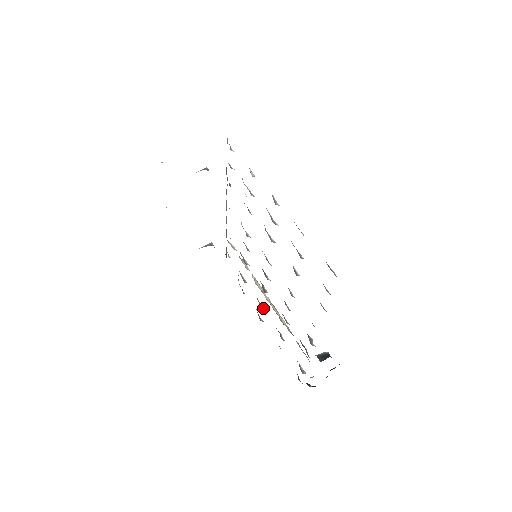
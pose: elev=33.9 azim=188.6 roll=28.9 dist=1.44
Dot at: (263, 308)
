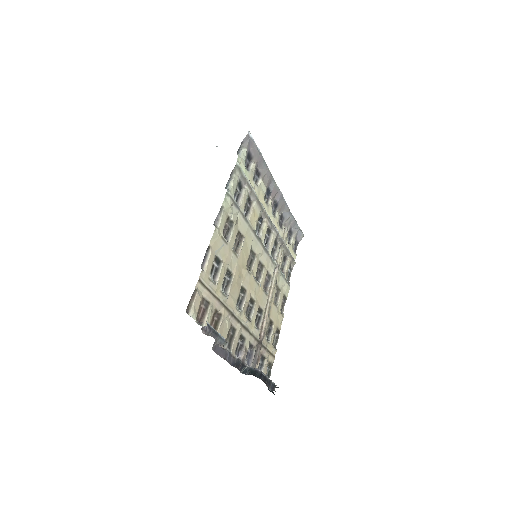
Dot at: (277, 302)
